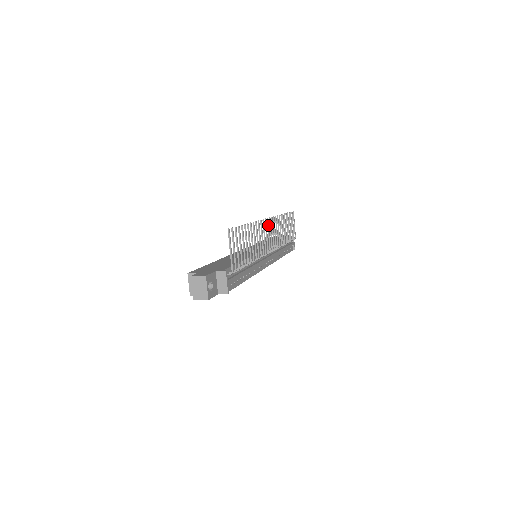
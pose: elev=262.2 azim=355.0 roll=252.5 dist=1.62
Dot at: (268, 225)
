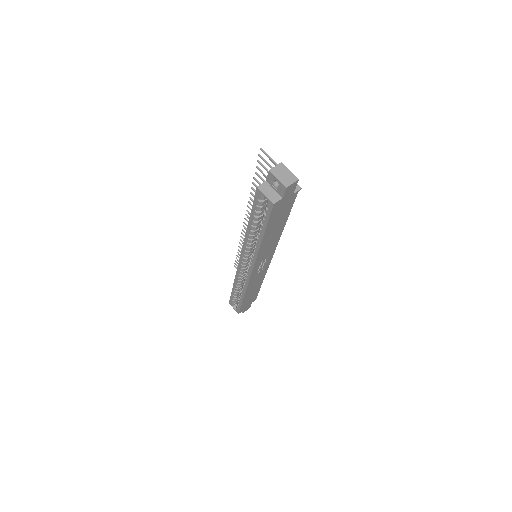
Dot at: occluded
